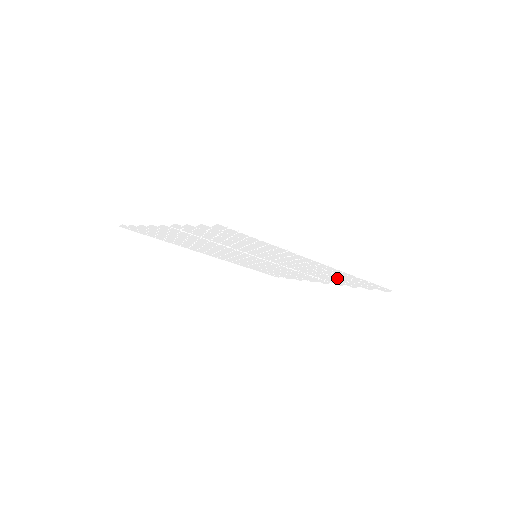
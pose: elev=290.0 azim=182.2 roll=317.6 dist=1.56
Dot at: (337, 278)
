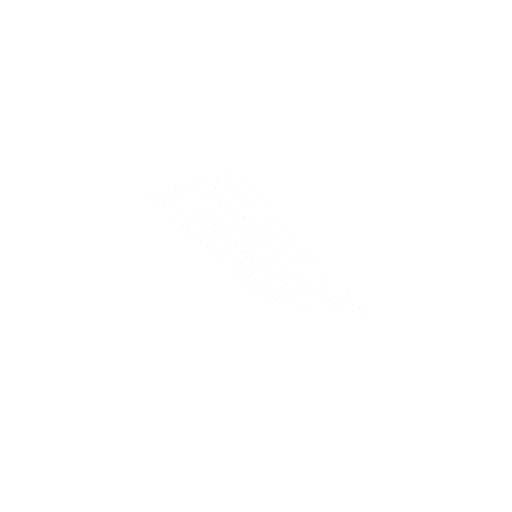
Dot at: (323, 296)
